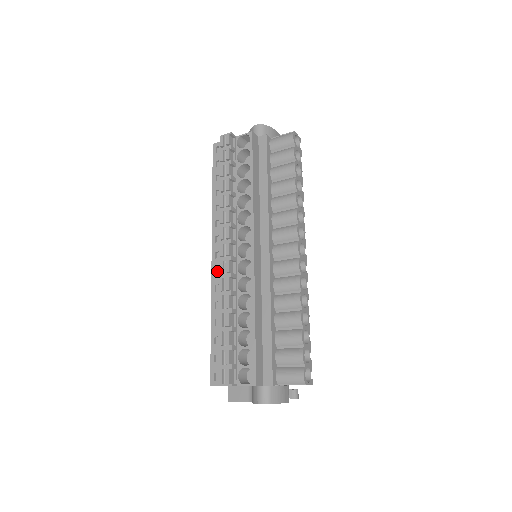
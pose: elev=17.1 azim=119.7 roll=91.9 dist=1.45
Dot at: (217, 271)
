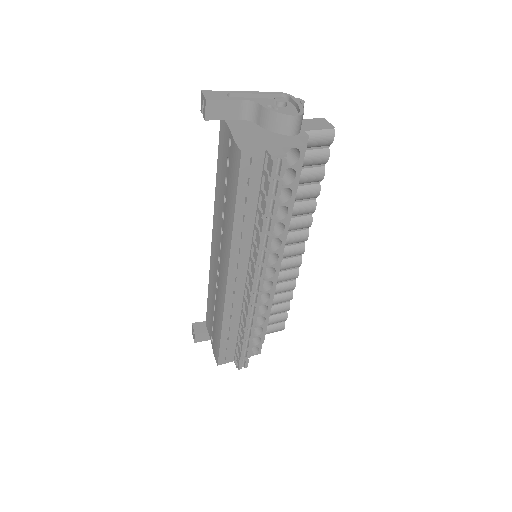
Dot at: (230, 291)
